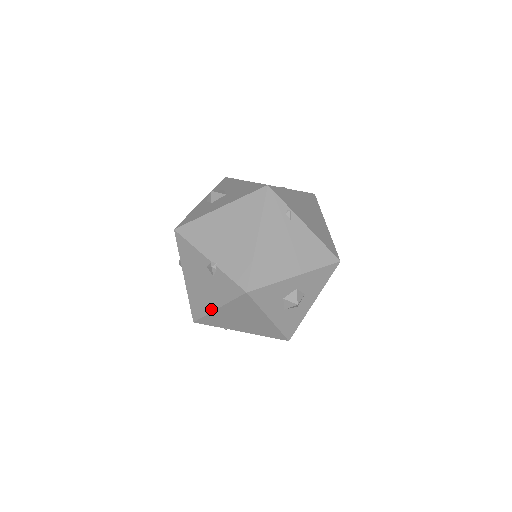
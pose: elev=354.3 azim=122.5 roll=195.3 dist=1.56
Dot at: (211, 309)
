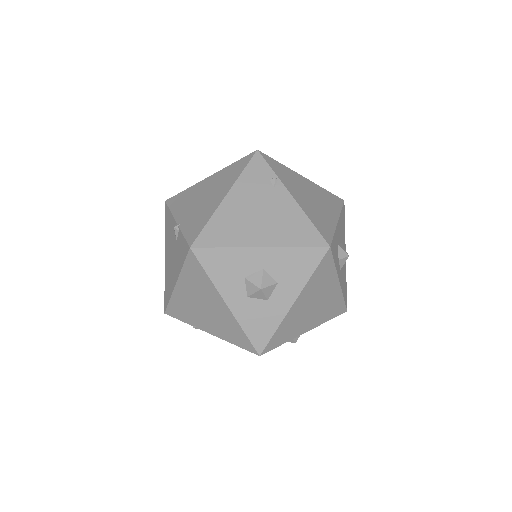
Dot at: (173, 287)
